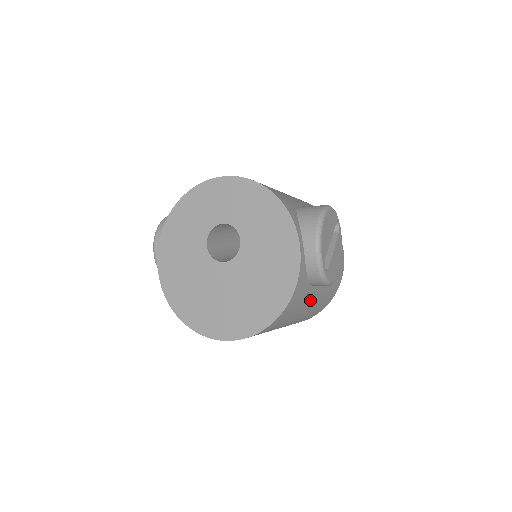
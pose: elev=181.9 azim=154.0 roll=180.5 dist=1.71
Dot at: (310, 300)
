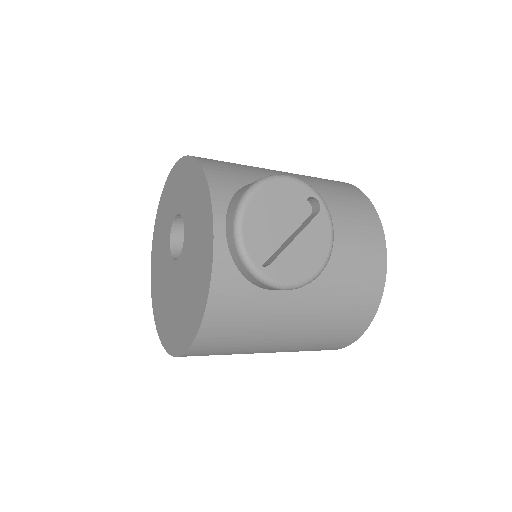
Dot at: (284, 312)
